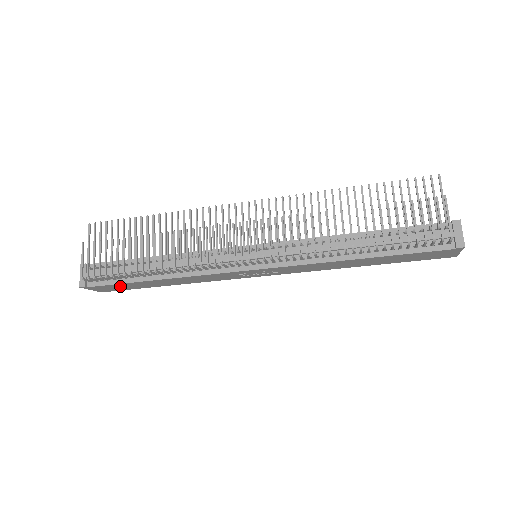
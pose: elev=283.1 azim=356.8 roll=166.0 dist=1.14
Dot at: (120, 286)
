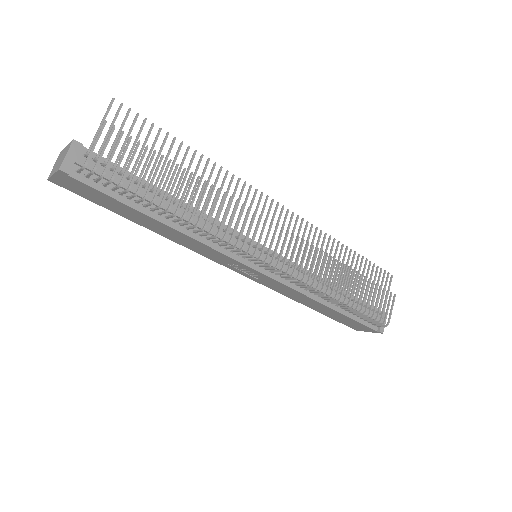
Dot at: (102, 197)
